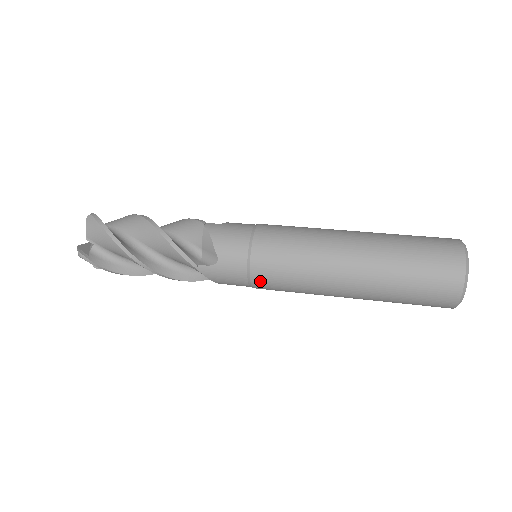
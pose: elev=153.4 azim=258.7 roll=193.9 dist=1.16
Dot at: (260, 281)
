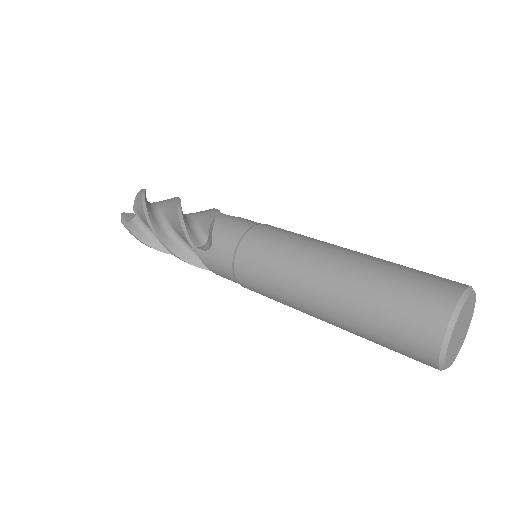
Dot at: (242, 277)
